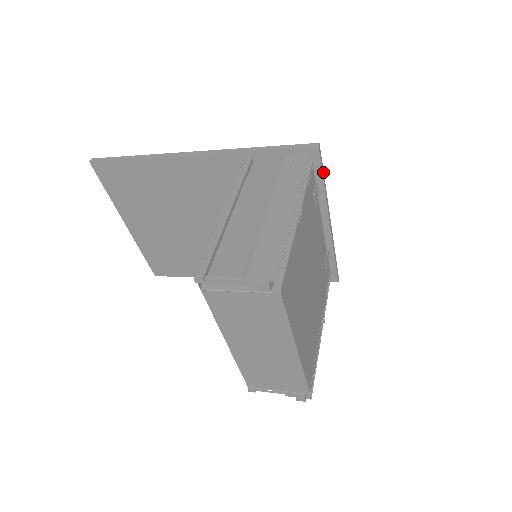
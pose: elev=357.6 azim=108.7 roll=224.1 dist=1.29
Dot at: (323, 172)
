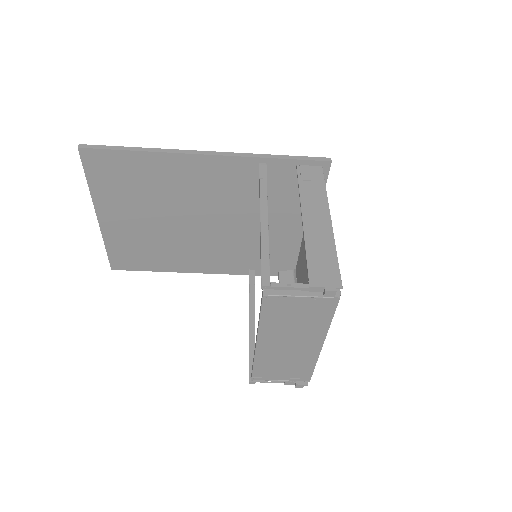
Dot at: (325, 183)
